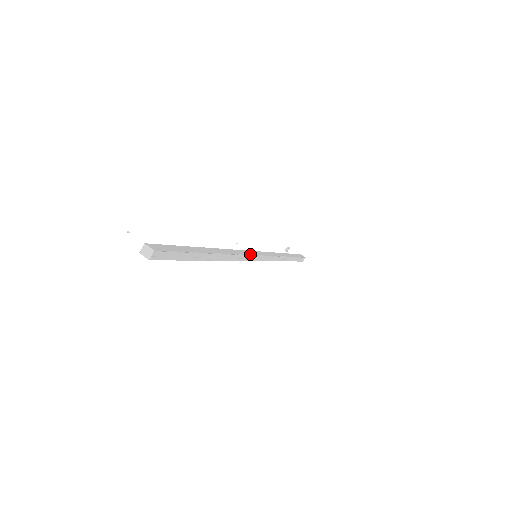
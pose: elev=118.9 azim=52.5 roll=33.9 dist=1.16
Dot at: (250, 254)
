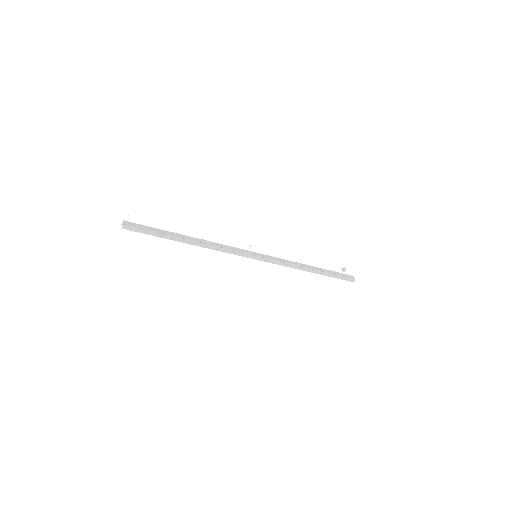
Dot at: (240, 251)
